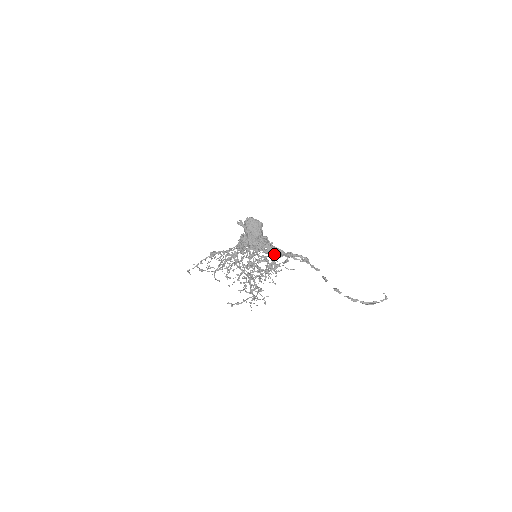
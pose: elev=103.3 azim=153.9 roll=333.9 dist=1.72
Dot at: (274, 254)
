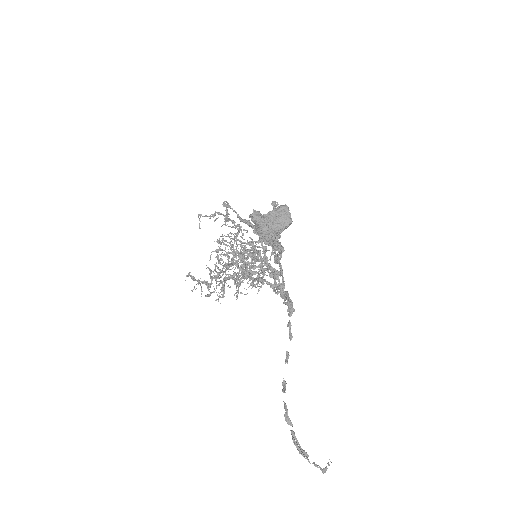
Dot at: (276, 285)
